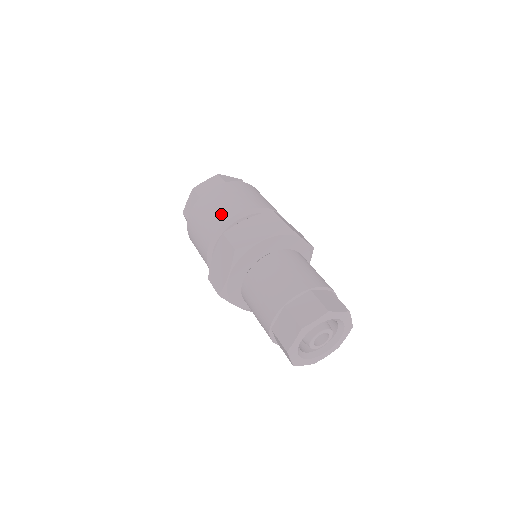
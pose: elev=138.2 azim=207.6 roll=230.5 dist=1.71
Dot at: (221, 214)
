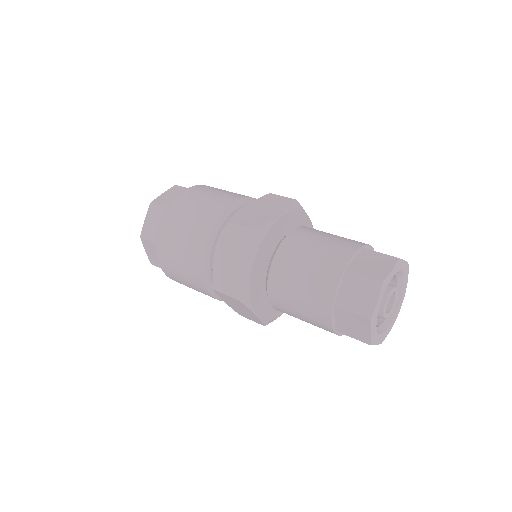
Dot at: (210, 209)
